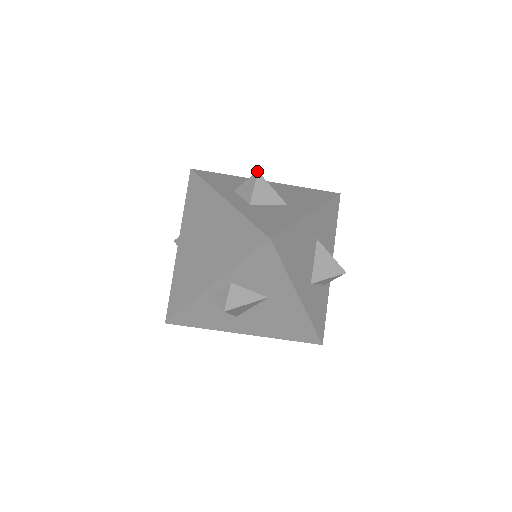
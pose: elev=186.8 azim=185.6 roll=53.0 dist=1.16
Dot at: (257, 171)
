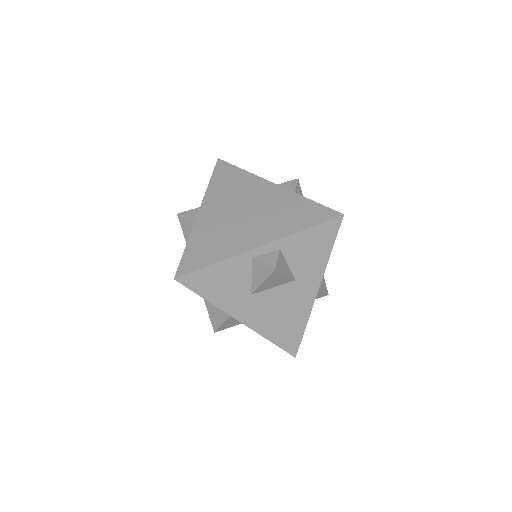
Dot at: occluded
